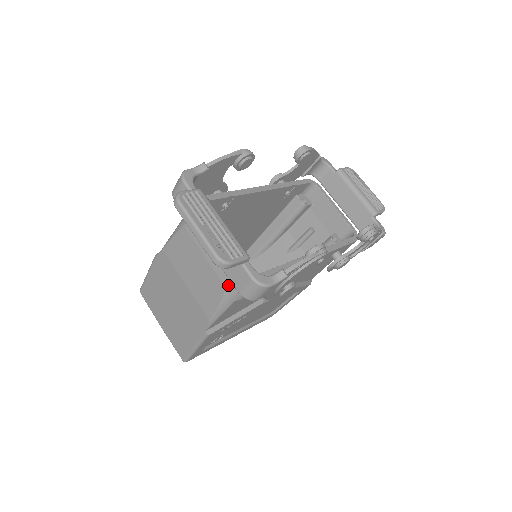
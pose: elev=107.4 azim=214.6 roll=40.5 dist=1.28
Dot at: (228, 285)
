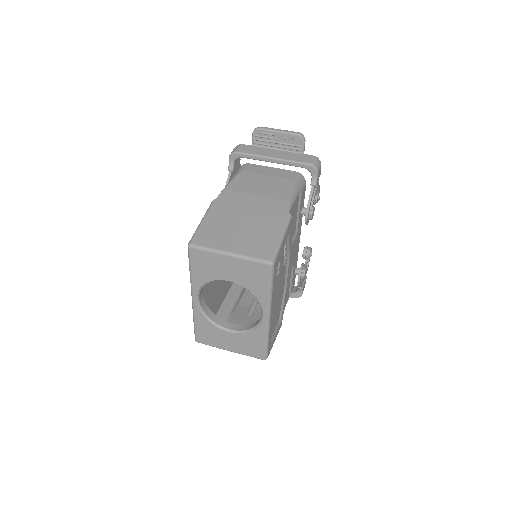
Dot at: (293, 178)
